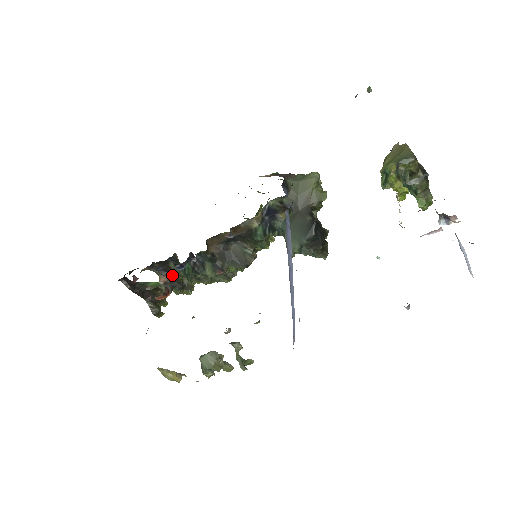
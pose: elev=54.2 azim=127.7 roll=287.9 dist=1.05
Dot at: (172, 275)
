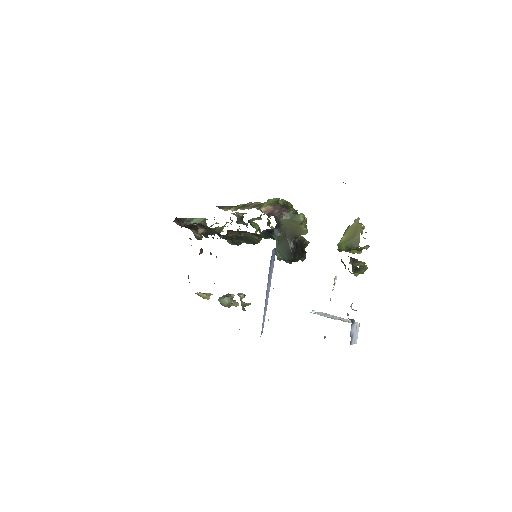
Dot at: (207, 228)
